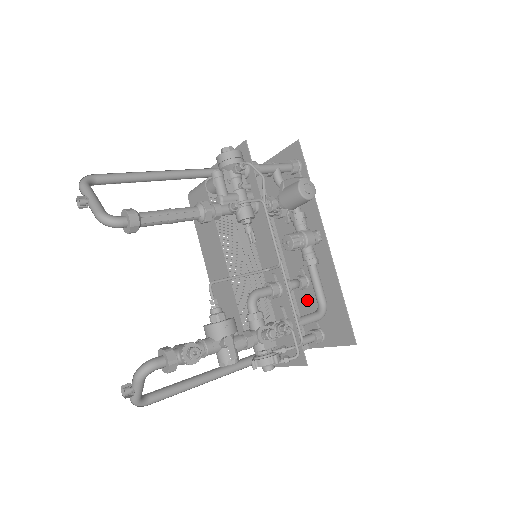
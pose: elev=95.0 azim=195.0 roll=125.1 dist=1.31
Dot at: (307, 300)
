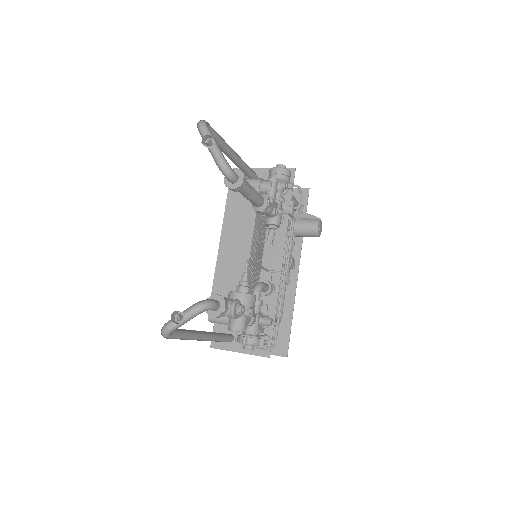
Dot at: occluded
